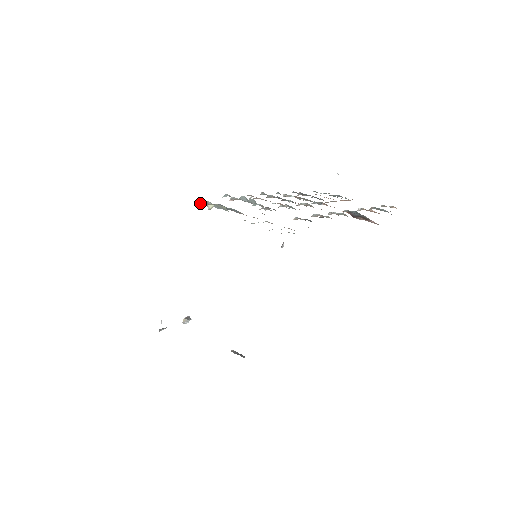
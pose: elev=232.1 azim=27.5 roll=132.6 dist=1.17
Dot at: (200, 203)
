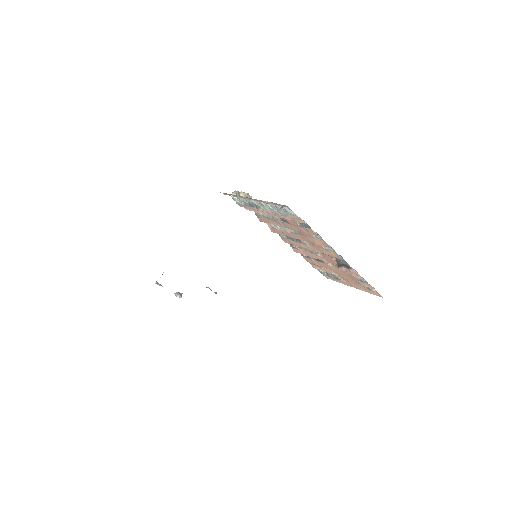
Dot at: occluded
